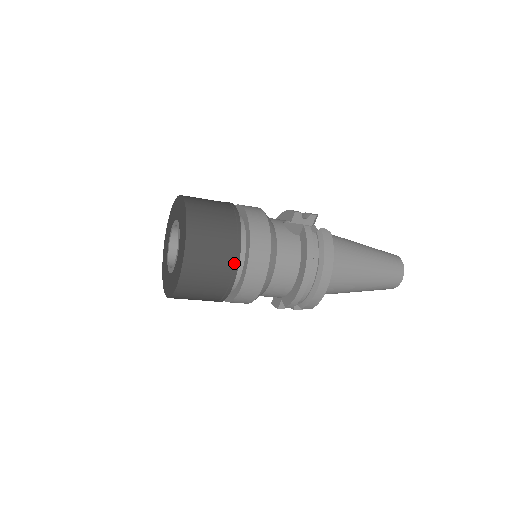
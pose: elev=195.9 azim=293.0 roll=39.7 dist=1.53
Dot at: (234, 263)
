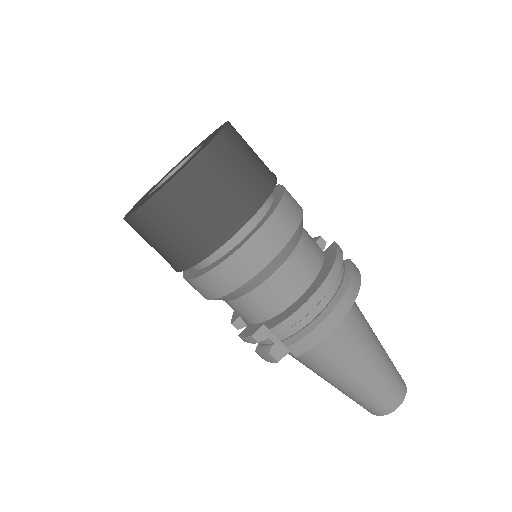
Dot at: (255, 203)
